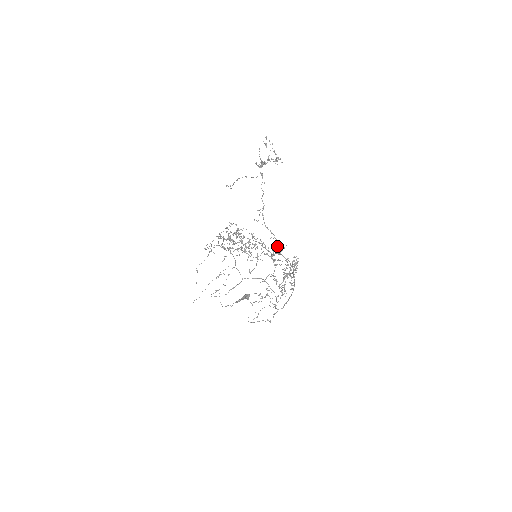
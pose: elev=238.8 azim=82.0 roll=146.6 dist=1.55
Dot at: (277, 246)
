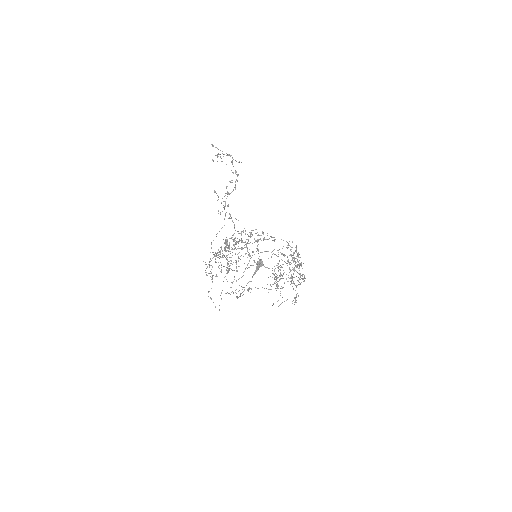
Dot at: (275, 268)
